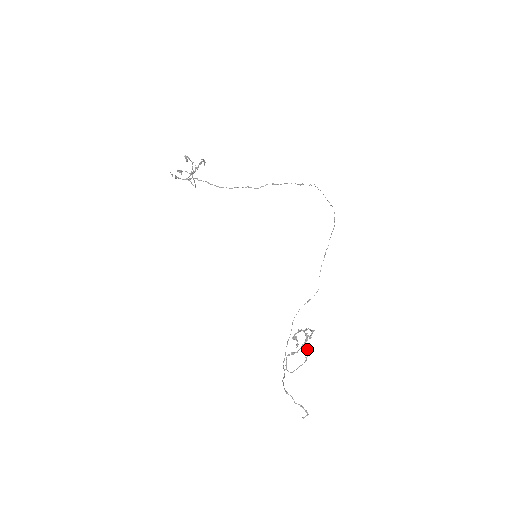
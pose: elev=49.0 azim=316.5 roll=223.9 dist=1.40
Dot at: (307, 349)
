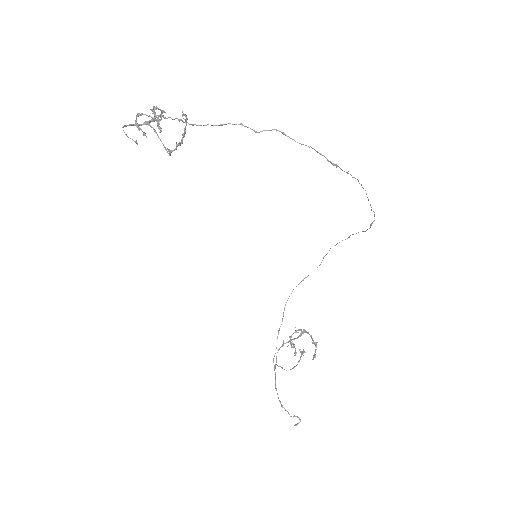
Dot at: (303, 351)
